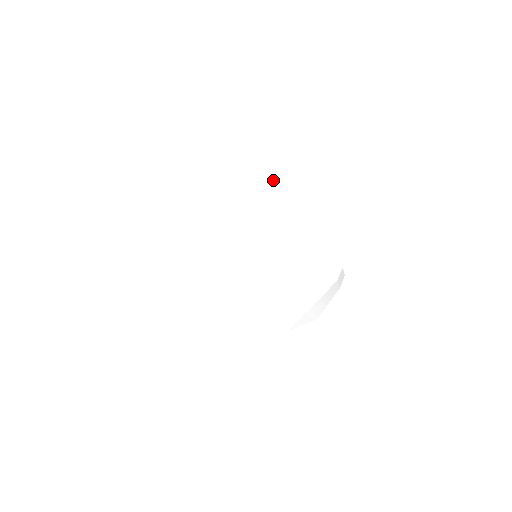
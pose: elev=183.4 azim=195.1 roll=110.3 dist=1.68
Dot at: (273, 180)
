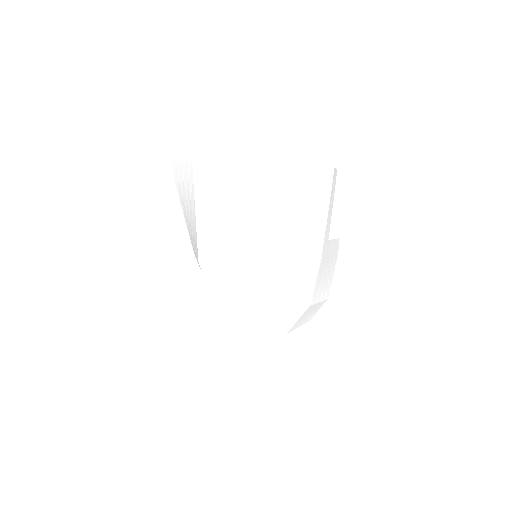
Dot at: (295, 177)
